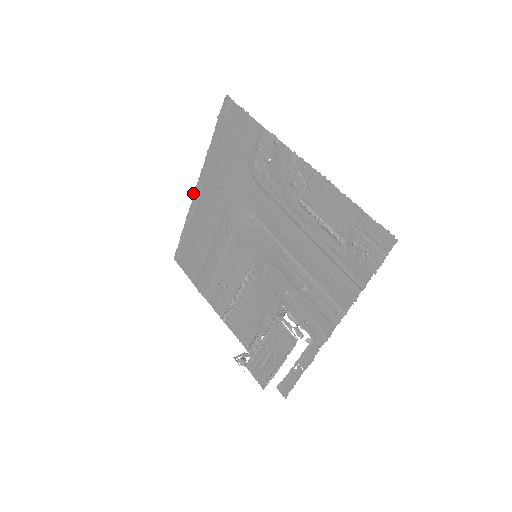
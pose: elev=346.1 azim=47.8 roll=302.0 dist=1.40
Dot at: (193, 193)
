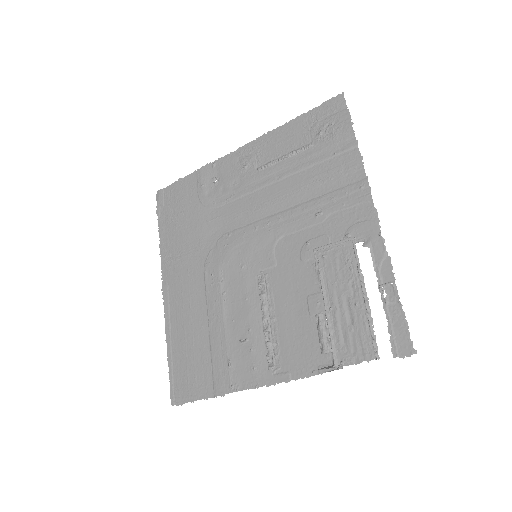
Dot at: (162, 298)
